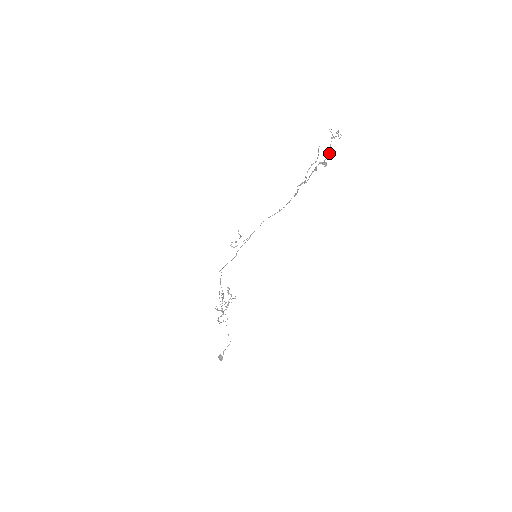
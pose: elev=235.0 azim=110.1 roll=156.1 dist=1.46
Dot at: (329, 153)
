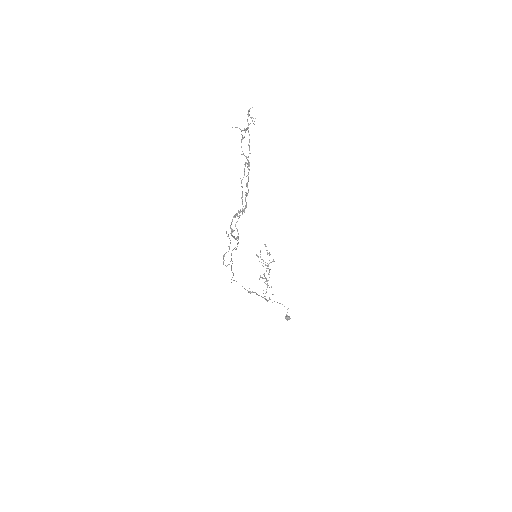
Dot at: (249, 163)
